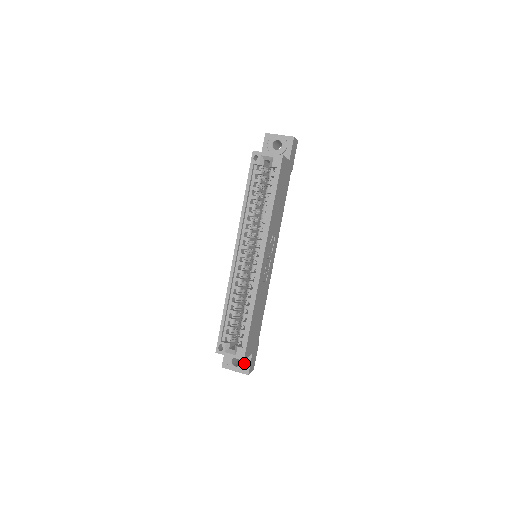
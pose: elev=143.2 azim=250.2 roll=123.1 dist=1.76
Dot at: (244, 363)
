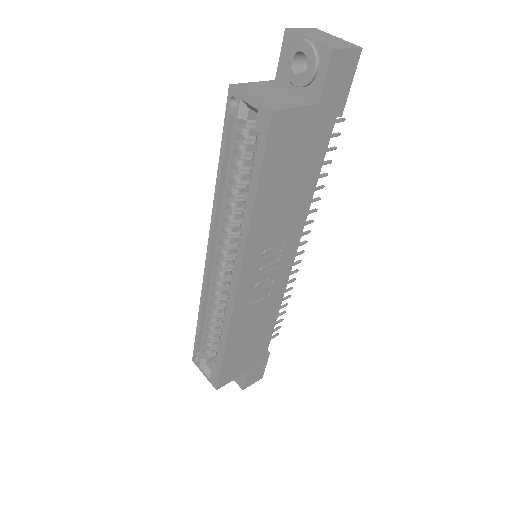
Dot at: occluded
